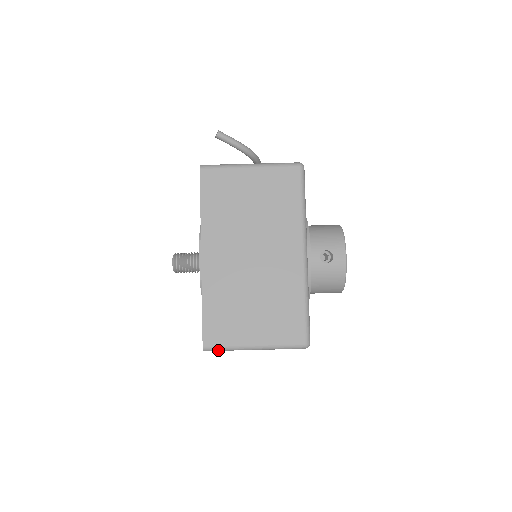
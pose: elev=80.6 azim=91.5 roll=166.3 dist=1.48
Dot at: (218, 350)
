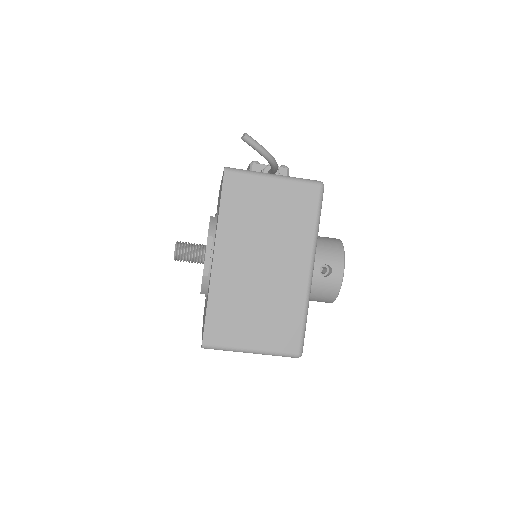
Dot at: (216, 349)
